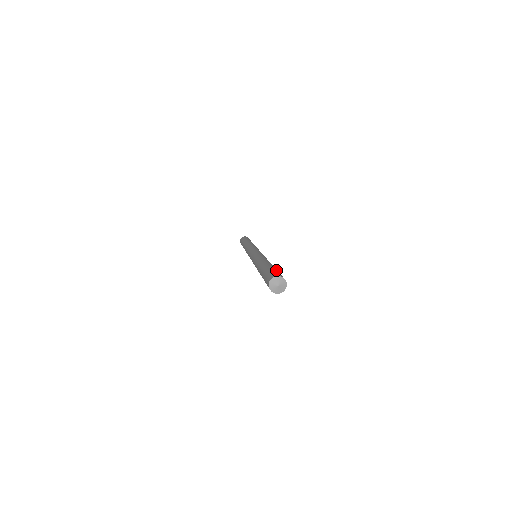
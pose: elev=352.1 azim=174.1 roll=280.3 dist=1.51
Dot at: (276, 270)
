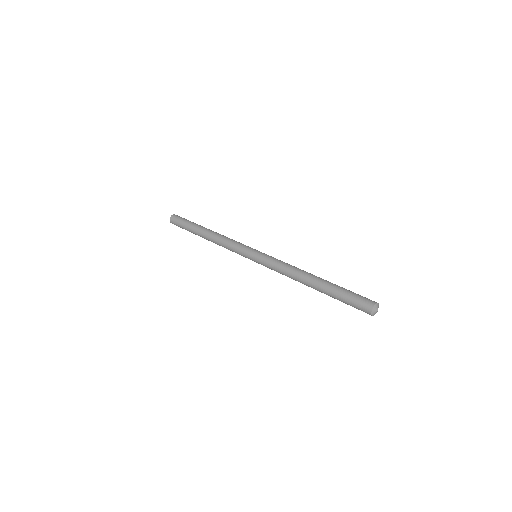
Dot at: (351, 292)
